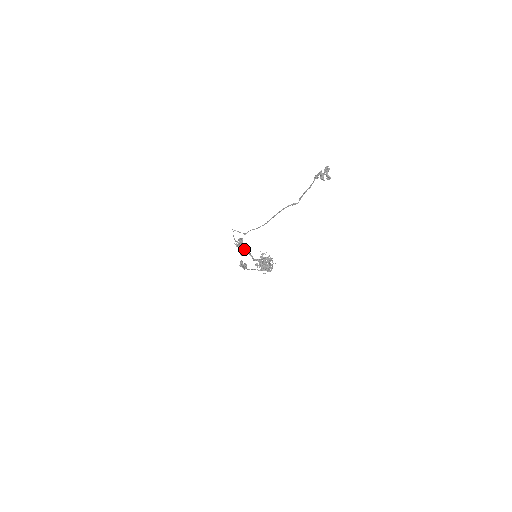
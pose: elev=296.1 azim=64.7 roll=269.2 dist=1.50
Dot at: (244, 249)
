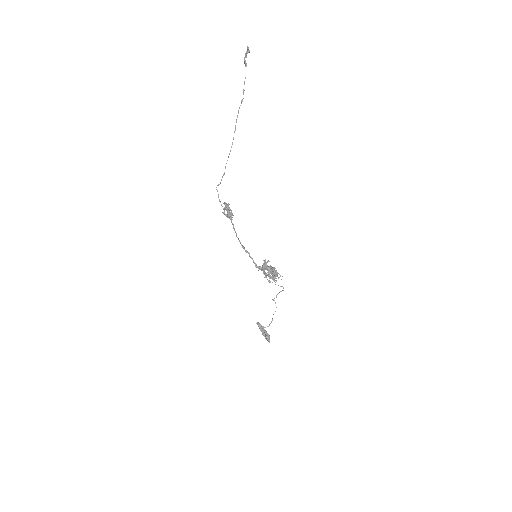
Dot at: (231, 212)
